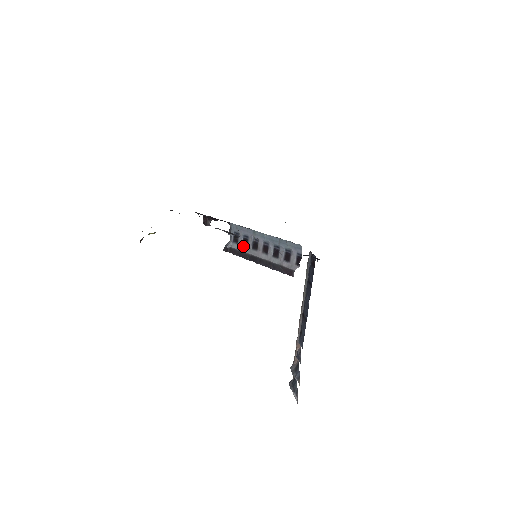
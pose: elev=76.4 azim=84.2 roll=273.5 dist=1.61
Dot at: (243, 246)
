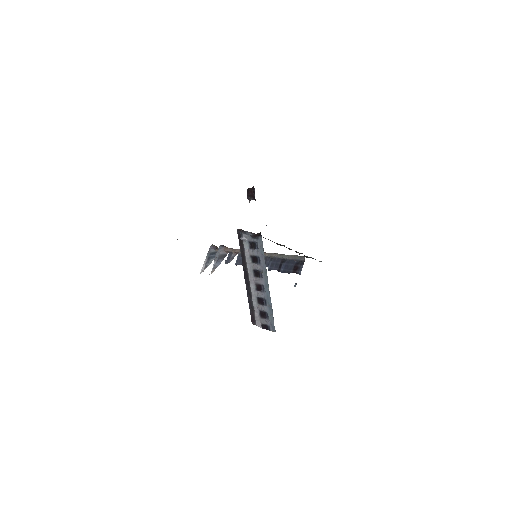
Dot at: (251, 257)
